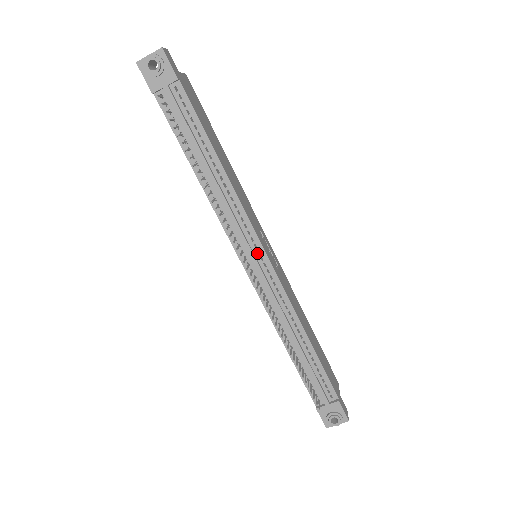
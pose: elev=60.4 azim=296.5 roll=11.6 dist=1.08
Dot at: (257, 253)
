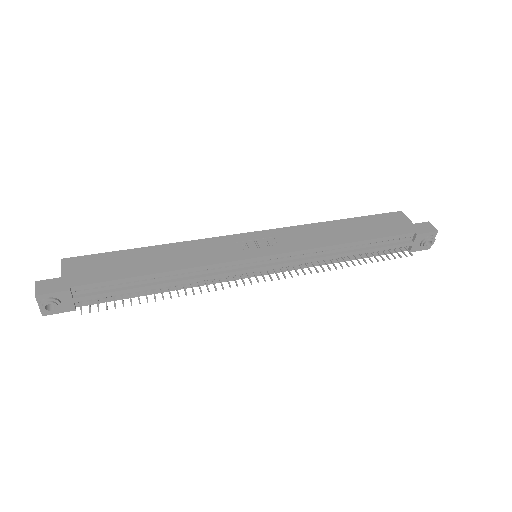
Dot at: (255, 264)
